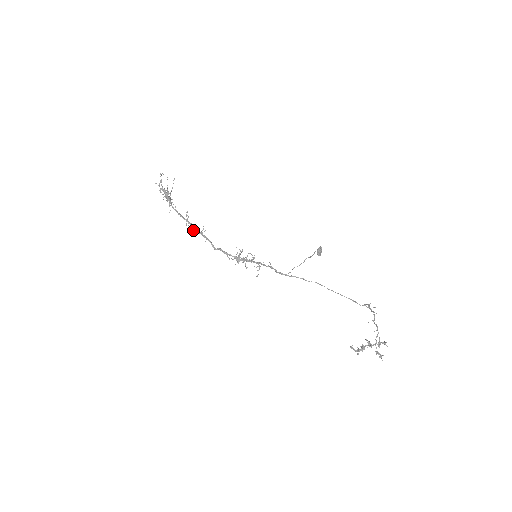
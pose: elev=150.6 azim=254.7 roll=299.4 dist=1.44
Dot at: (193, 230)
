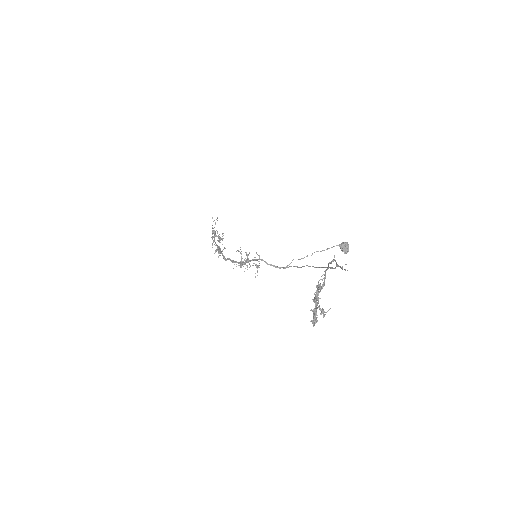
Dot at: (216, 250)
